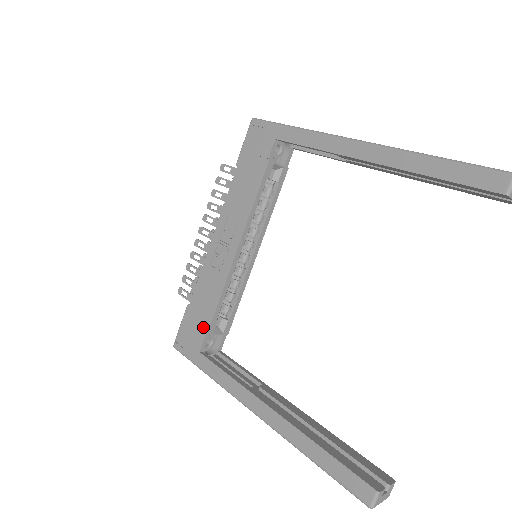
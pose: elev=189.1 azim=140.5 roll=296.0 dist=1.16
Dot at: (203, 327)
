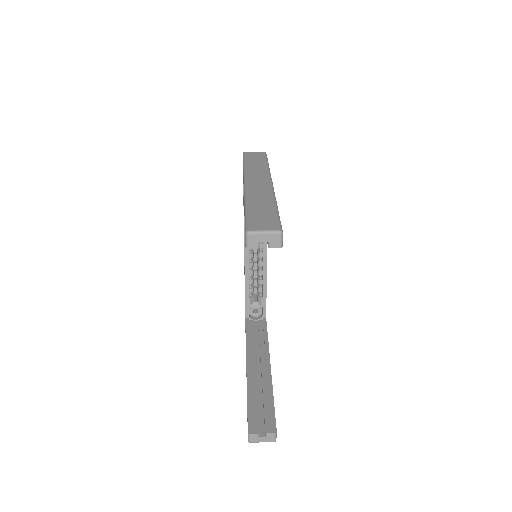
Dot at: occluded
